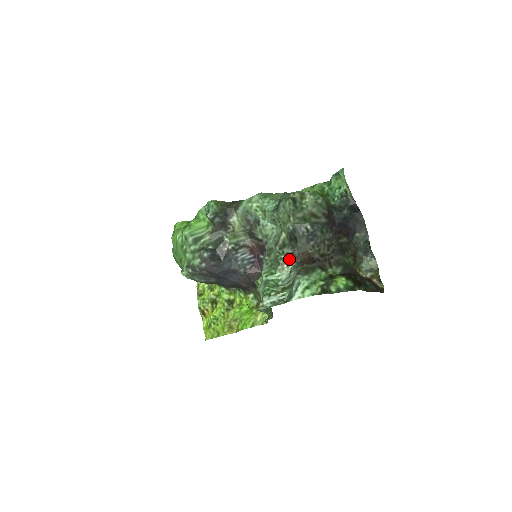
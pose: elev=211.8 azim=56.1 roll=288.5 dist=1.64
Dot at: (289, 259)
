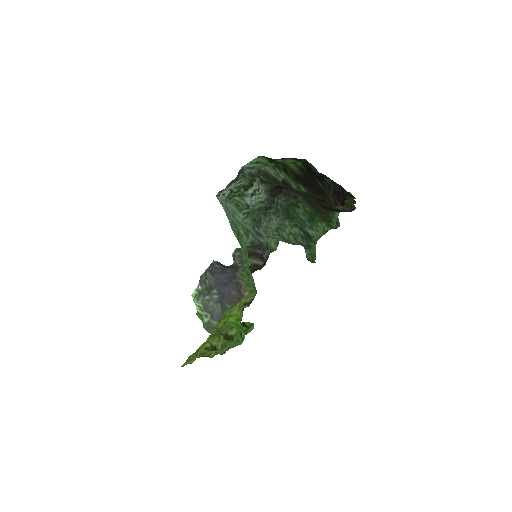
Dot at: (267, 204)
